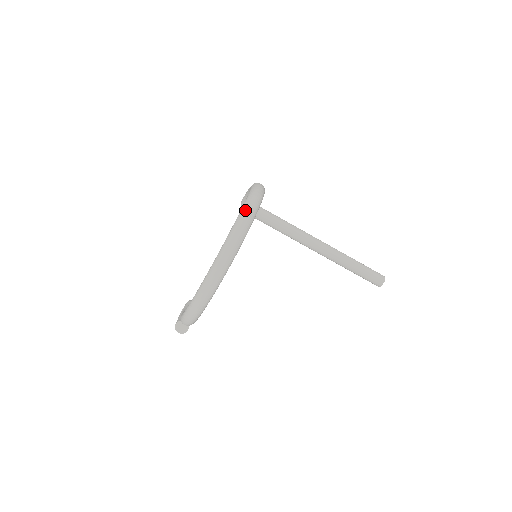
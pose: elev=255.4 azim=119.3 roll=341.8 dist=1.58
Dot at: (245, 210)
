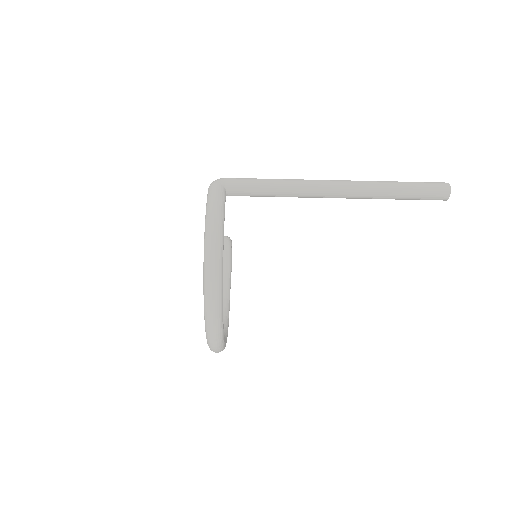
Dot at: (208, 330)
